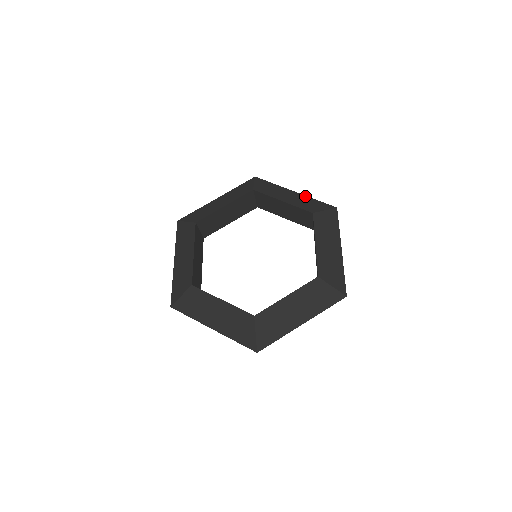
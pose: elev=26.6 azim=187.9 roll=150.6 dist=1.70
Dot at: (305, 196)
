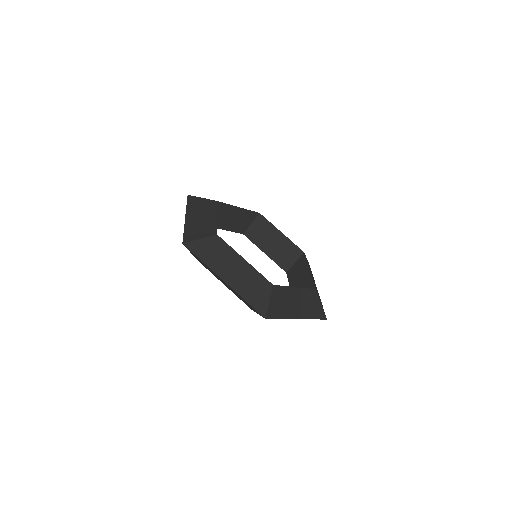
Dot at: occluded
